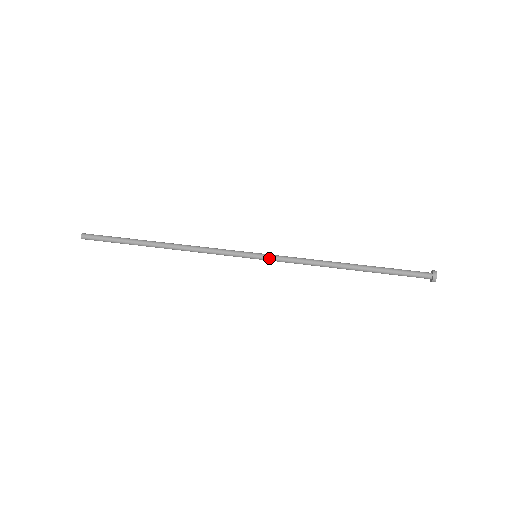
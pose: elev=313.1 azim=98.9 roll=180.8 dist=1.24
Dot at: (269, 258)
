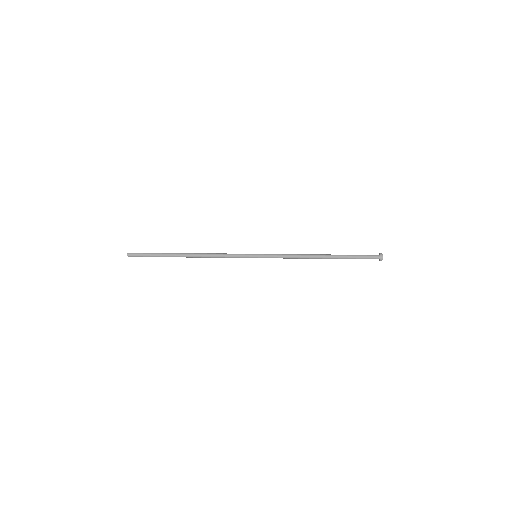
Dot at: (265, 255)
